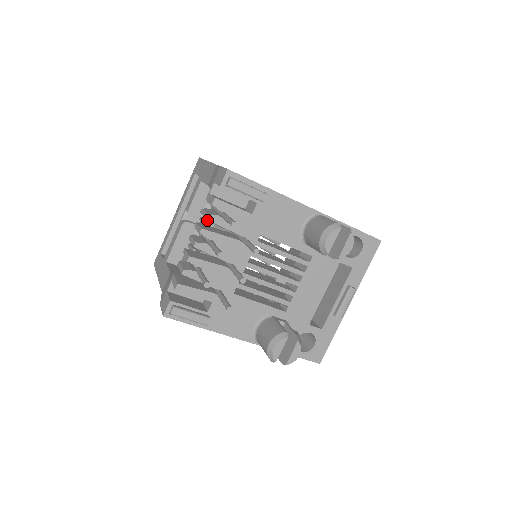
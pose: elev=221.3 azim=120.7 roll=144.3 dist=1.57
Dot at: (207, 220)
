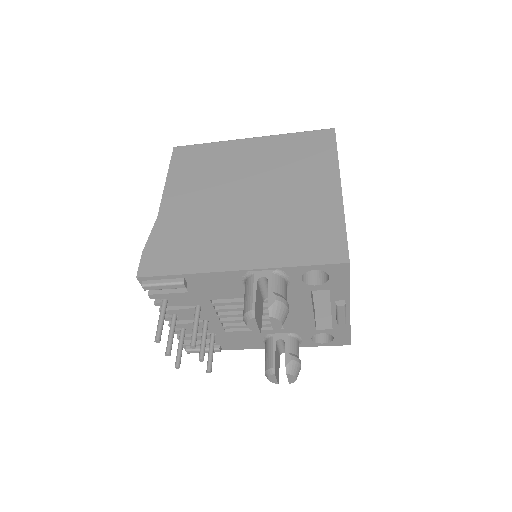
Dot at: occluded
